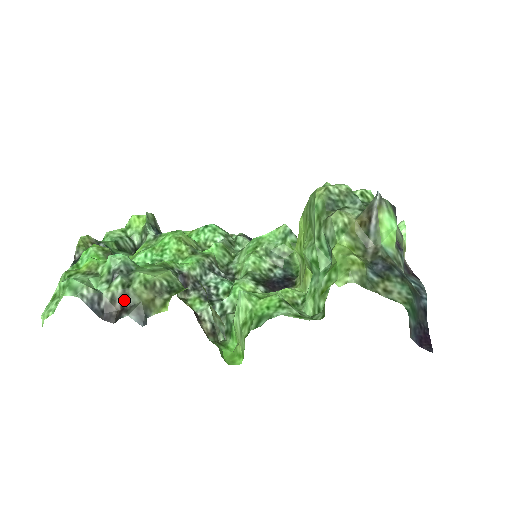
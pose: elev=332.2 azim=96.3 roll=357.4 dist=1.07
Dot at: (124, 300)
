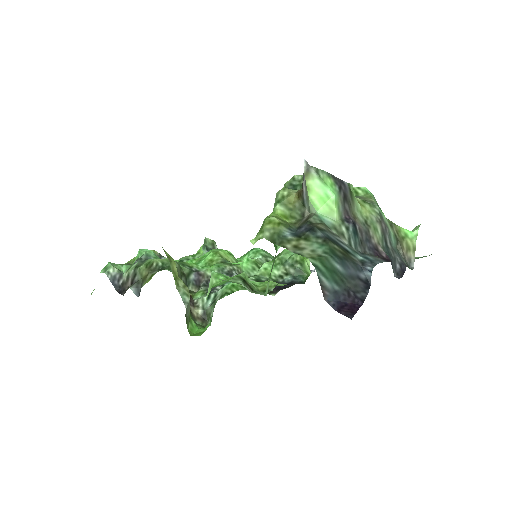
Dot at: (133, 278)
